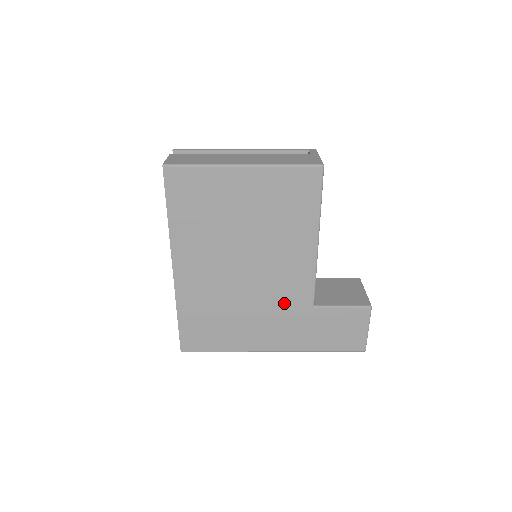
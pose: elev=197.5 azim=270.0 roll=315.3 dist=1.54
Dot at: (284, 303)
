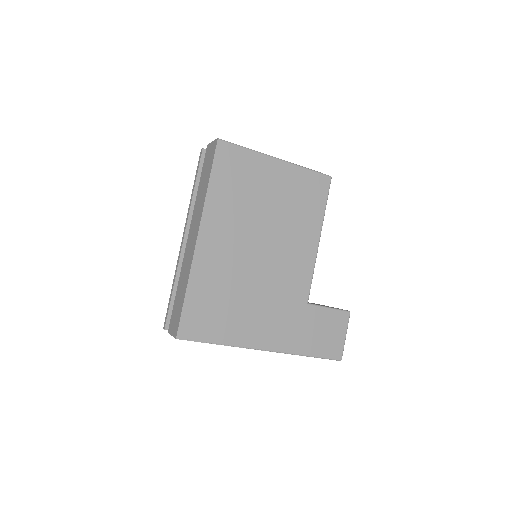
Dot at: (285, 295)
